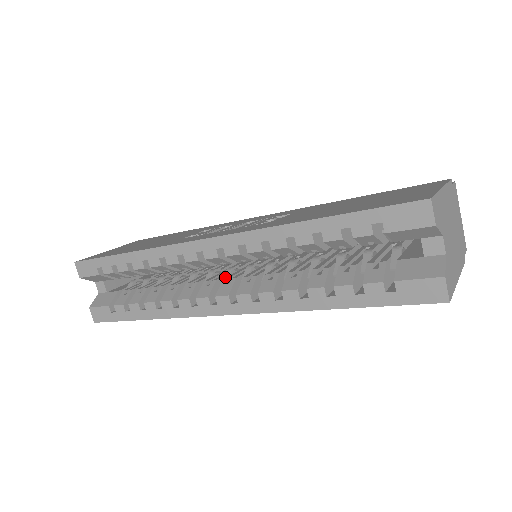
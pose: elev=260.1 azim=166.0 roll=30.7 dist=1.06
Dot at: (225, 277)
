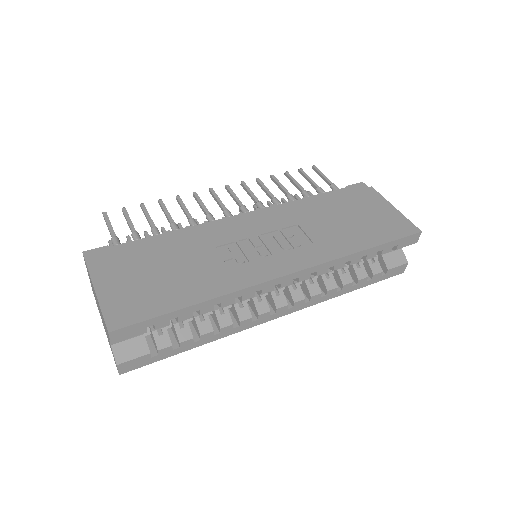
Dot at: occluded
